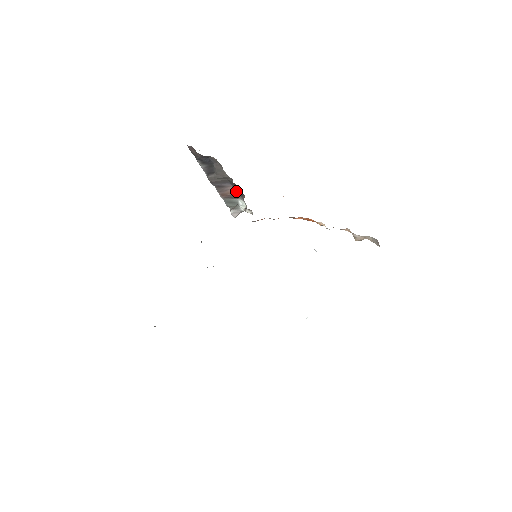
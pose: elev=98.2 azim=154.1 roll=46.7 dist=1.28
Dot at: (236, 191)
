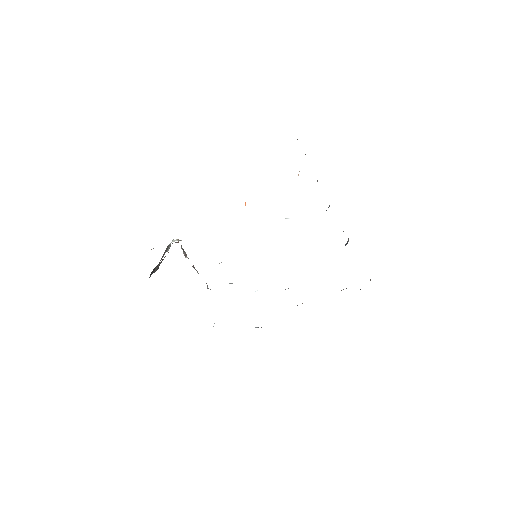
Dot at: occluded
